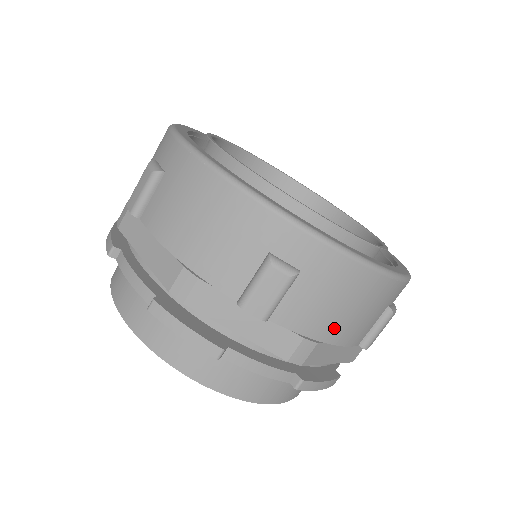
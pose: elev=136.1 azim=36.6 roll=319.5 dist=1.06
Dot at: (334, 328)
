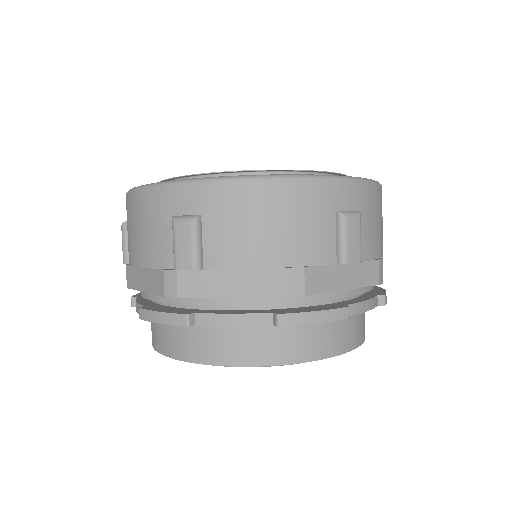
Dot at: (381, 243)
